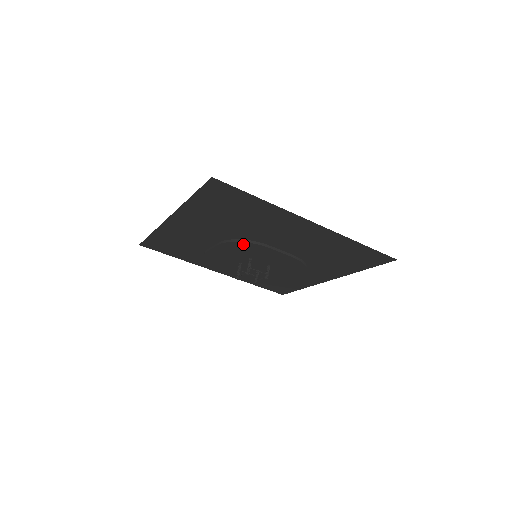
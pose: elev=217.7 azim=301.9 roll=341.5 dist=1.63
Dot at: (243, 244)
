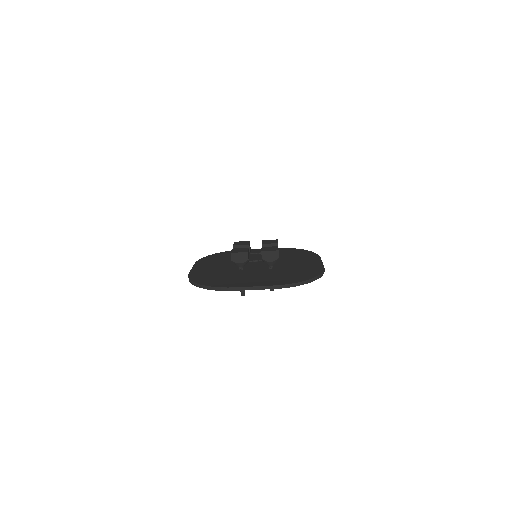
Dot at: occluded
